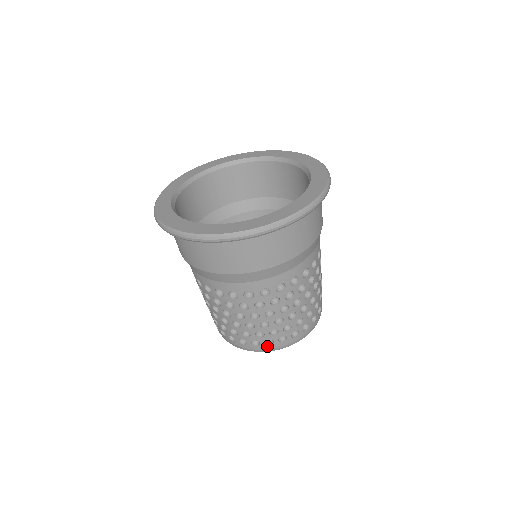
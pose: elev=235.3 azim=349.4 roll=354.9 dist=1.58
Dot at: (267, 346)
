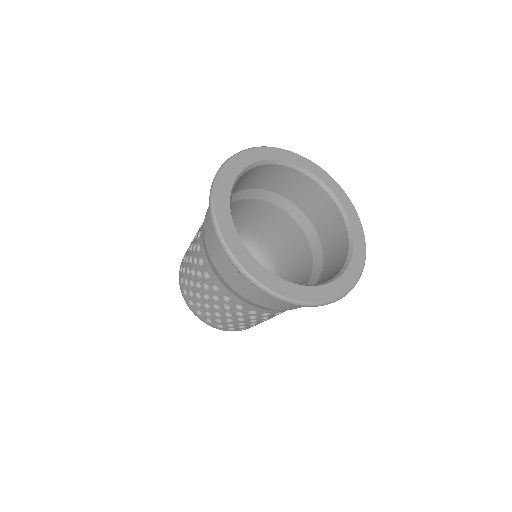
Dot at: (216, 326)
